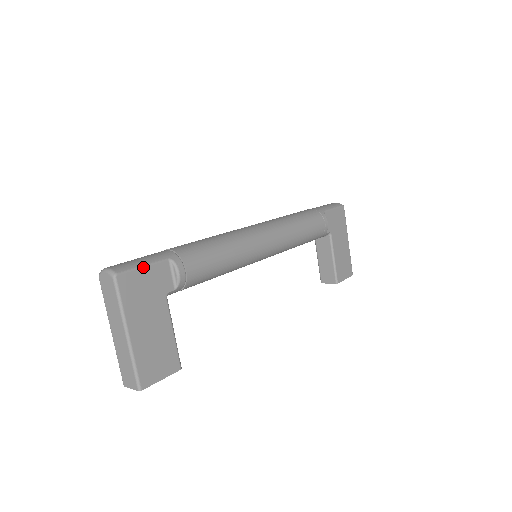
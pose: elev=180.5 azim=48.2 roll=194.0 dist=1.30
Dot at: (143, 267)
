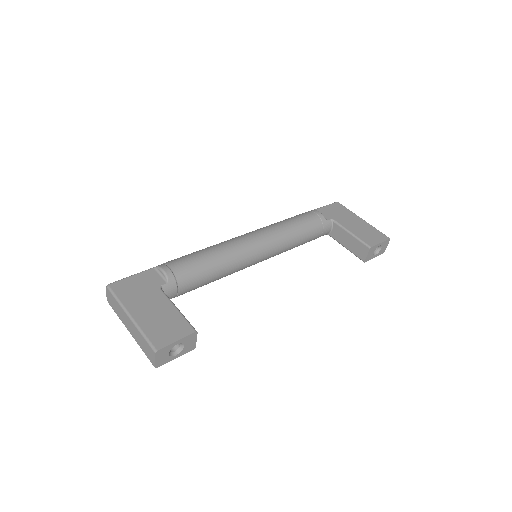
Dot at: (131, 276)
